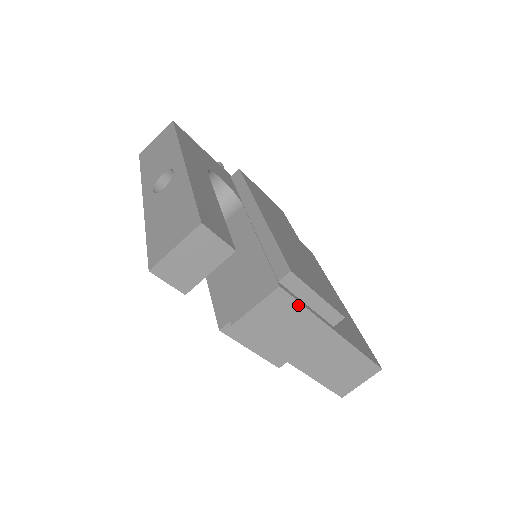
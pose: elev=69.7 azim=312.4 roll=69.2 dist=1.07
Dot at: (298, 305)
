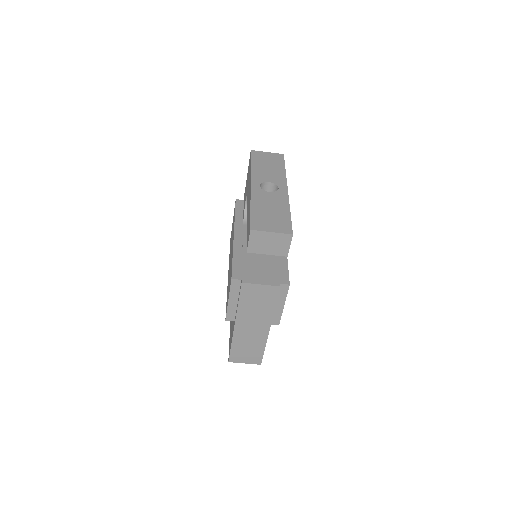
Dot at: (275, 301)
